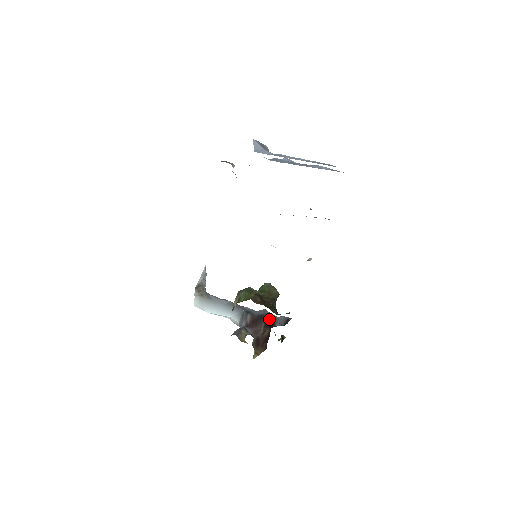
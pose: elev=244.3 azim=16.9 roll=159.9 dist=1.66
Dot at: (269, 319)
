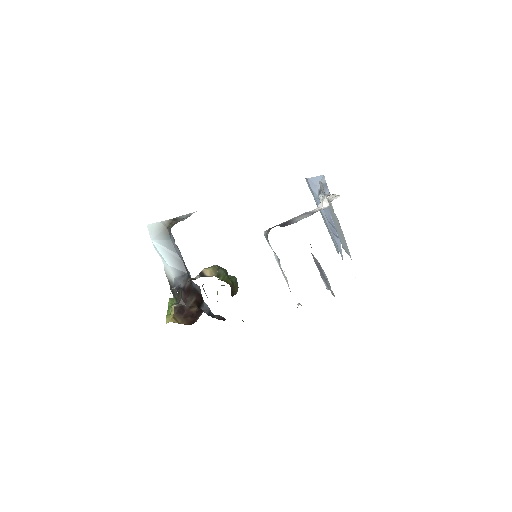
Dot at: (200, 299)
